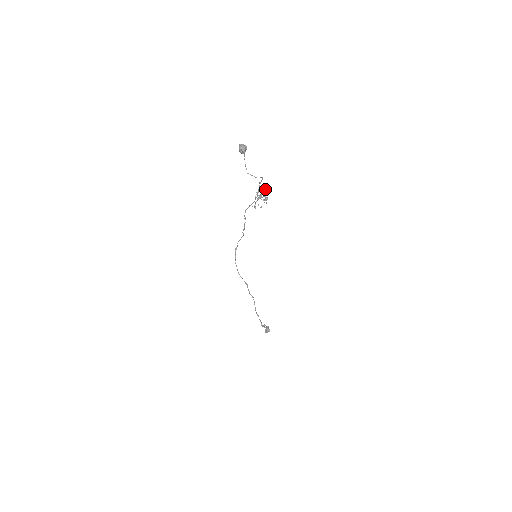
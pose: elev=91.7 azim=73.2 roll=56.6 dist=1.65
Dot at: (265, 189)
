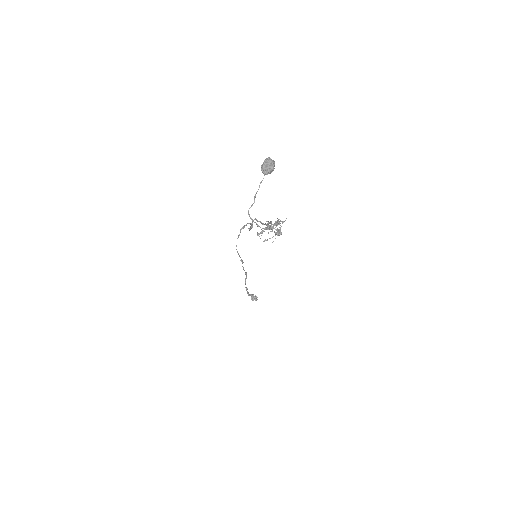
Dot at: occluded
